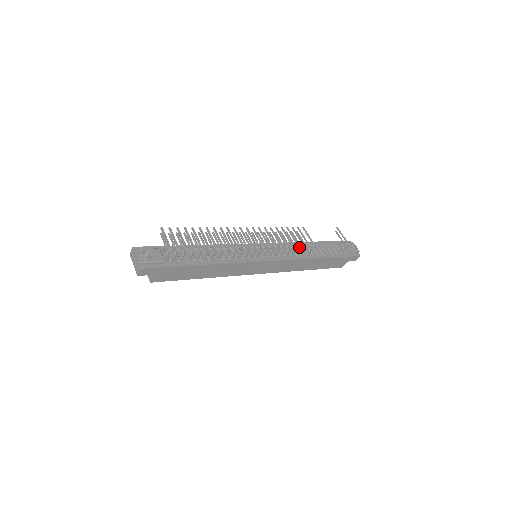
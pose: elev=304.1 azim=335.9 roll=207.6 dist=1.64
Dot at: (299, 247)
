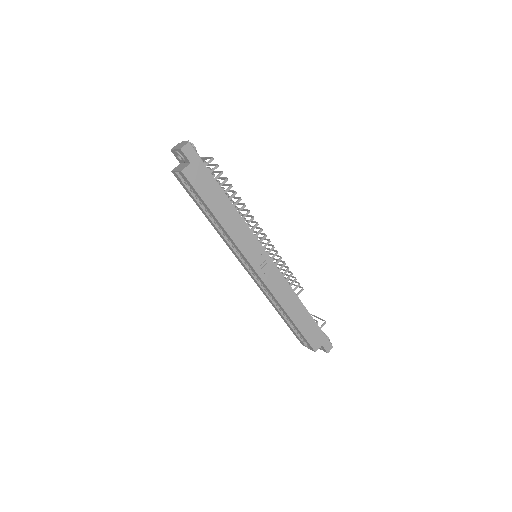
Dot at: occluded
